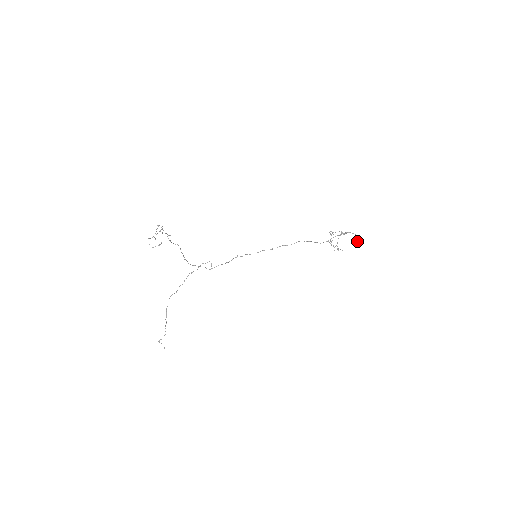
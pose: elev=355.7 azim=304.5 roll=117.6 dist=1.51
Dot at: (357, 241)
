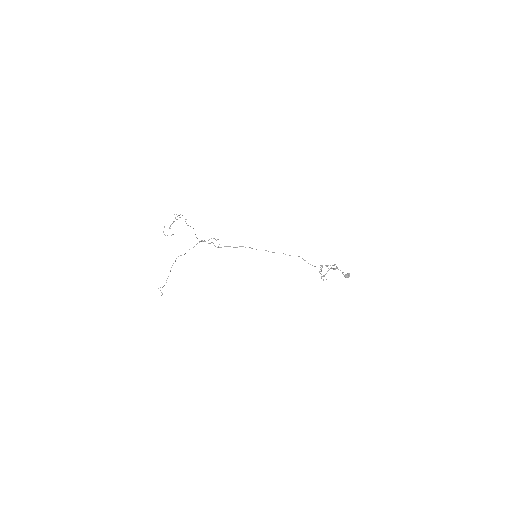
Dot at: (345, 275)
